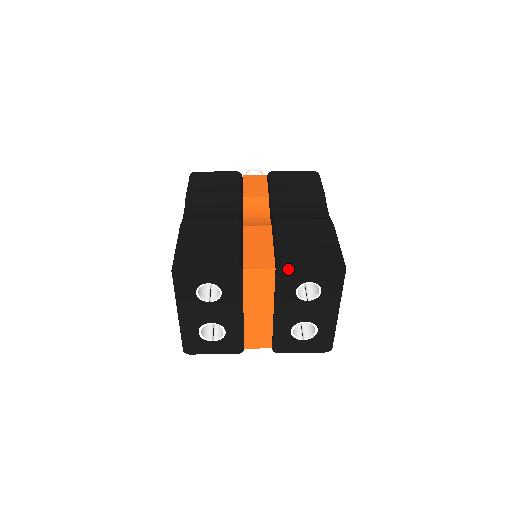
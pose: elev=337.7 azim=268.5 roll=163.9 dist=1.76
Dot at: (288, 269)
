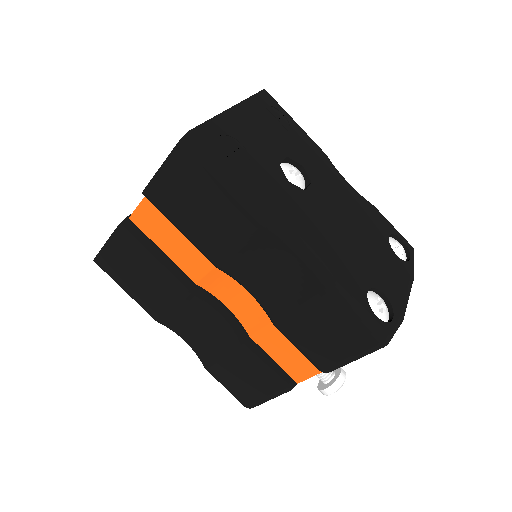
Dot at: occluded
